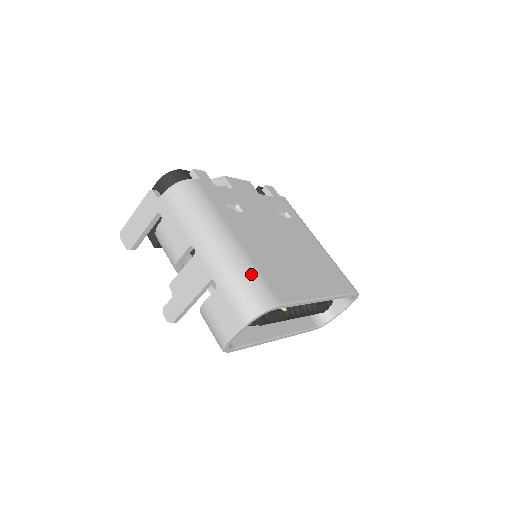
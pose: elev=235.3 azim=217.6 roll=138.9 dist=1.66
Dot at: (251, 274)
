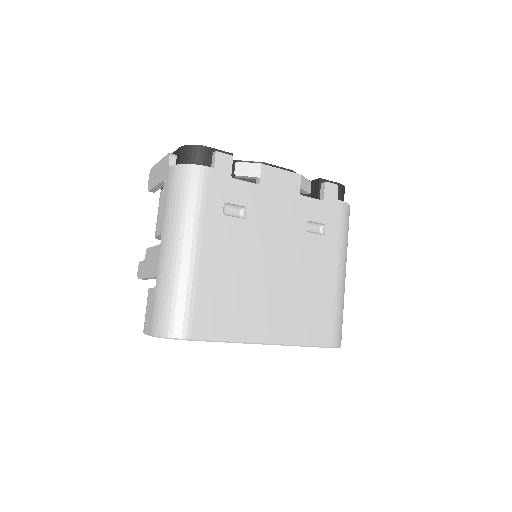
Dot at: (182, 297)
